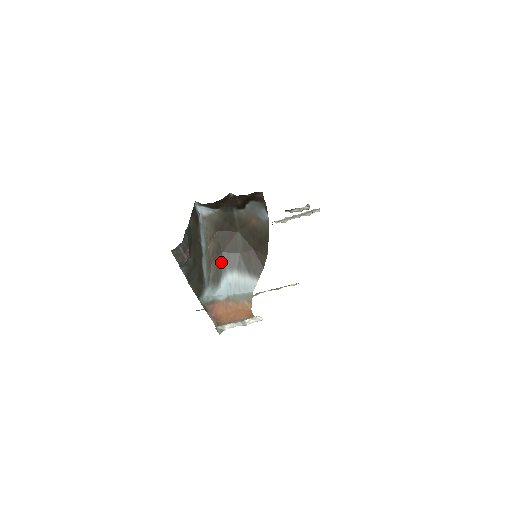
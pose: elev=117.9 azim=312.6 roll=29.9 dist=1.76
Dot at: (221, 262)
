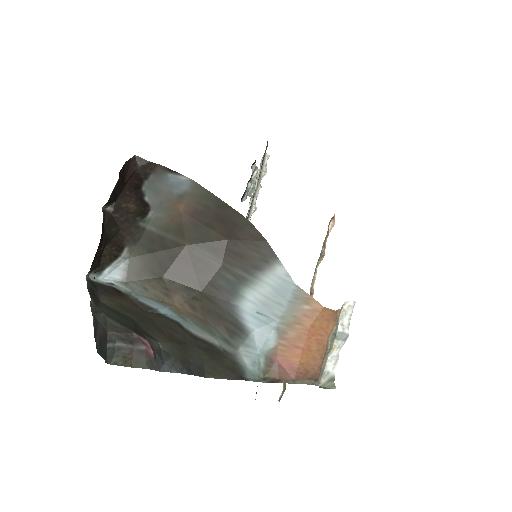
Dot at: (215, 304)
